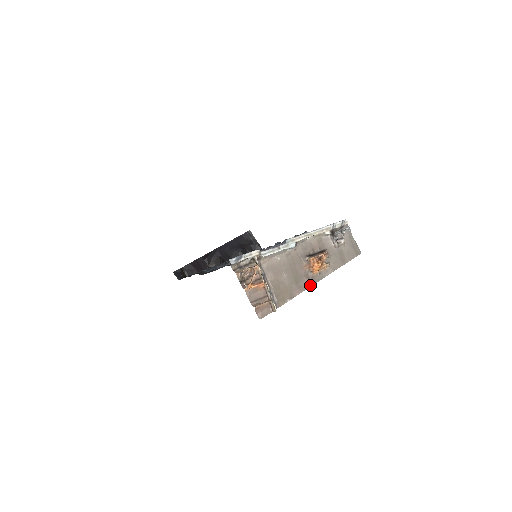
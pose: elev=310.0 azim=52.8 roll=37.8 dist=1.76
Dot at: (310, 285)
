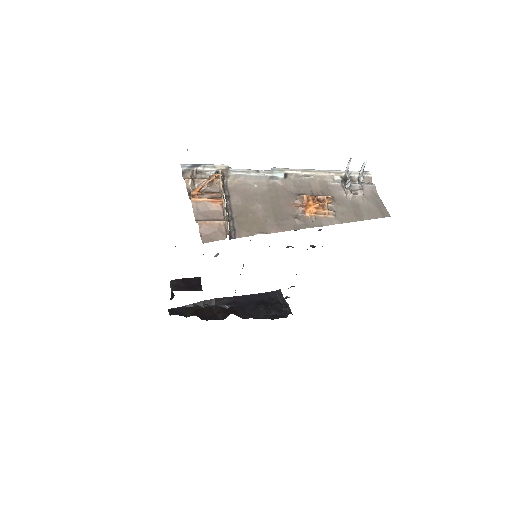
Dot at: (298, 228)
